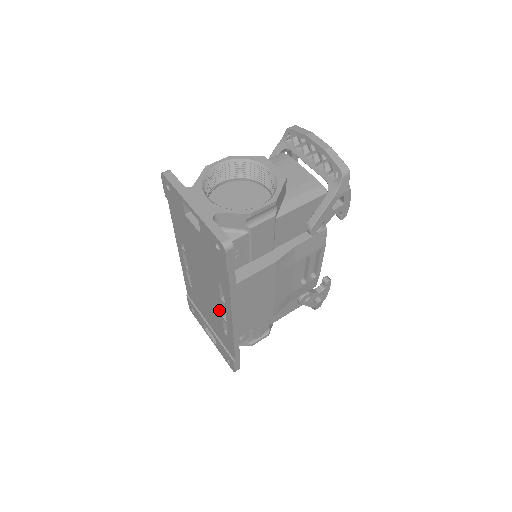
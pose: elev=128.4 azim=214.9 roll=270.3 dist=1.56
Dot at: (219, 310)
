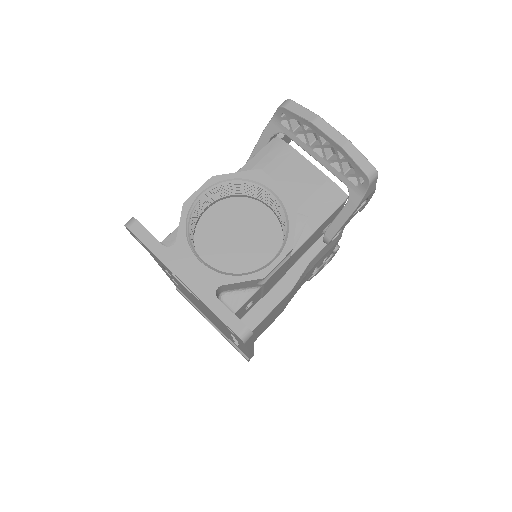
Dot at: occluded
